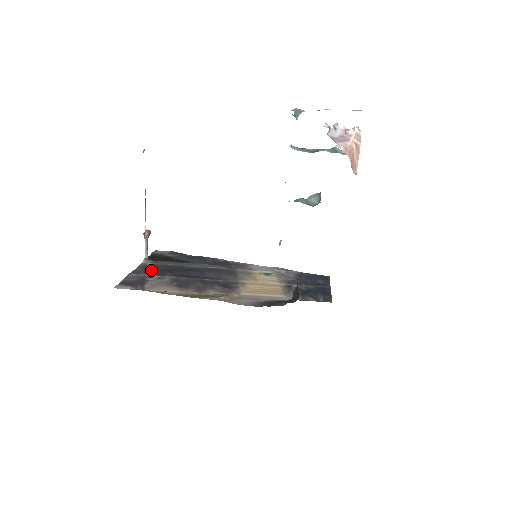
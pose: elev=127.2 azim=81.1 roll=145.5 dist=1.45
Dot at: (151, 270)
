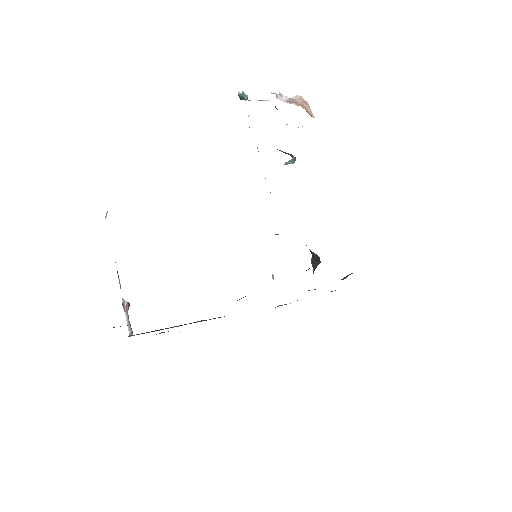
Dot at: occluded
